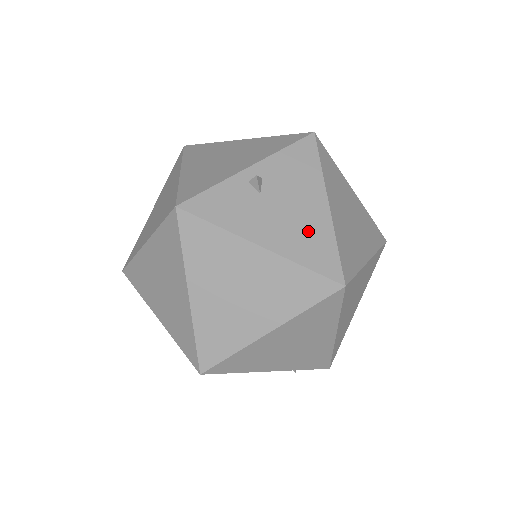
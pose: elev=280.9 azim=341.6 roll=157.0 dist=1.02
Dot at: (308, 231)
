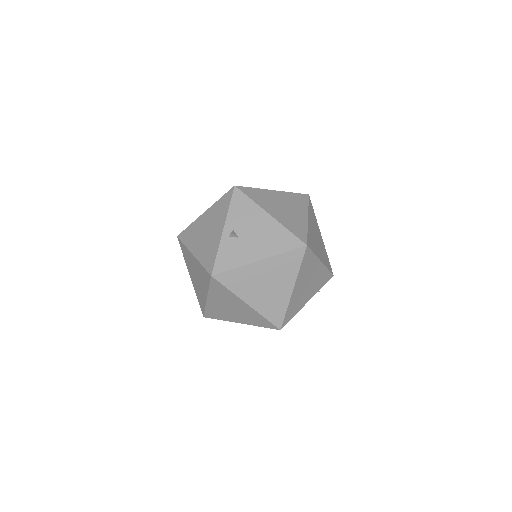
Dot at: (272, 236)
